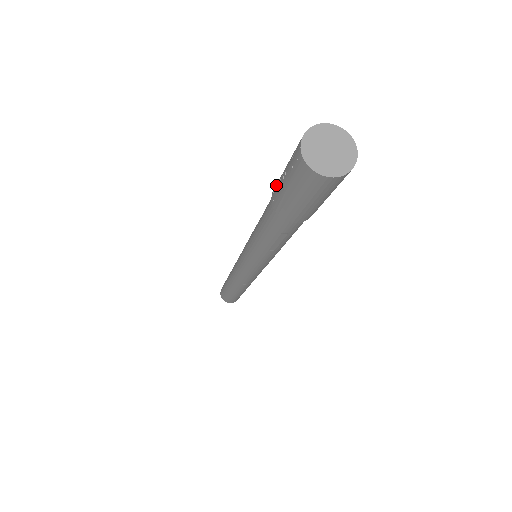
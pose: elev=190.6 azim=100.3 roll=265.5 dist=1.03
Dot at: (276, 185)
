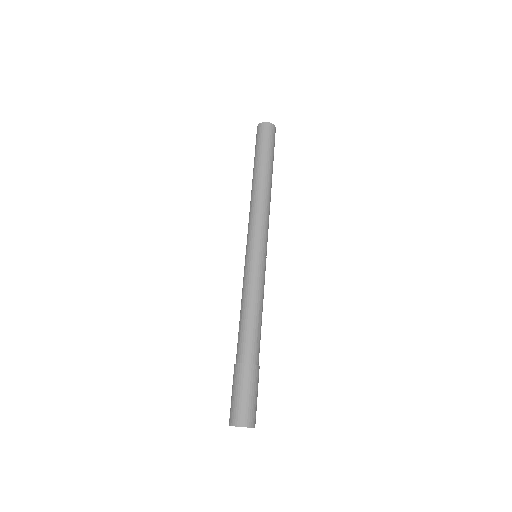
Dot at: (233, 375)
